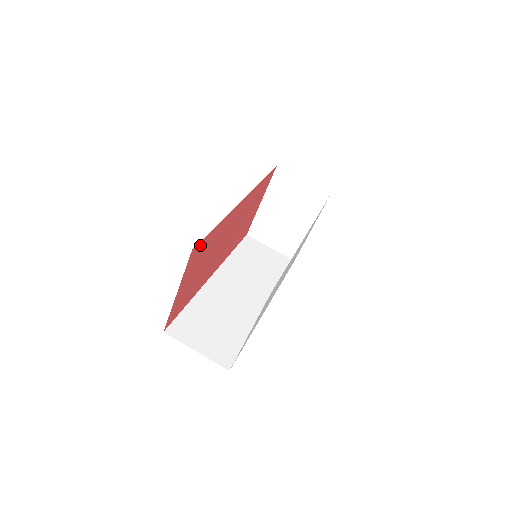
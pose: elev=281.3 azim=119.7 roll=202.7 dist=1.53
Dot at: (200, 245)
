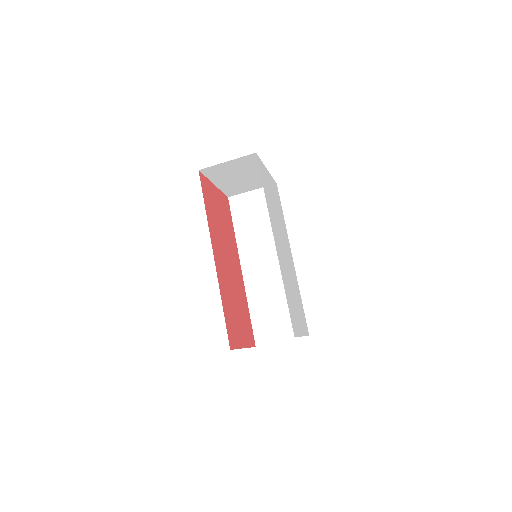
Dot at: (229, 333)
